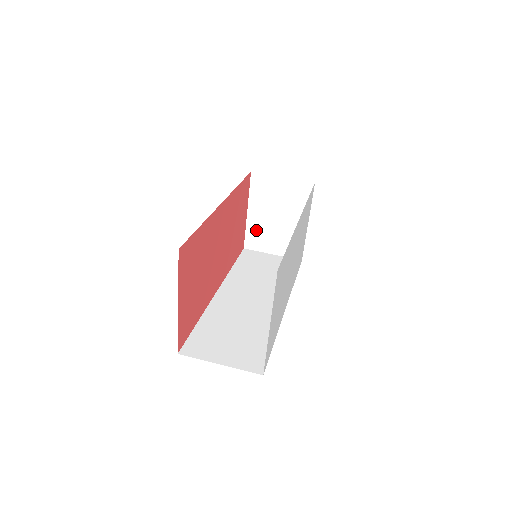
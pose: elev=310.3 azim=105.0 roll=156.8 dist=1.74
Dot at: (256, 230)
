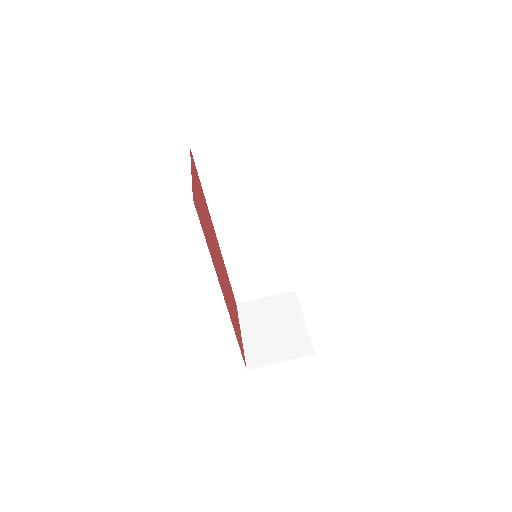
Dot at: occluded
